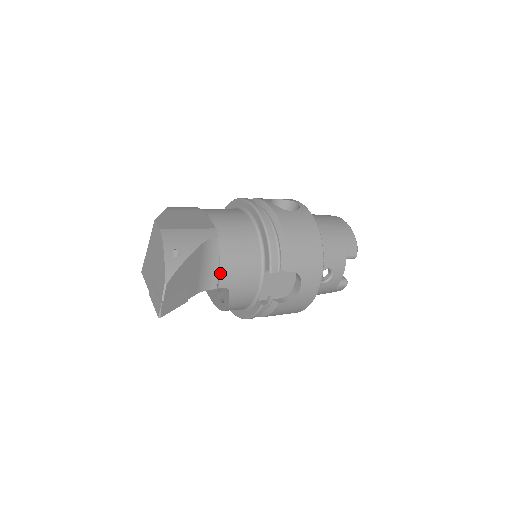
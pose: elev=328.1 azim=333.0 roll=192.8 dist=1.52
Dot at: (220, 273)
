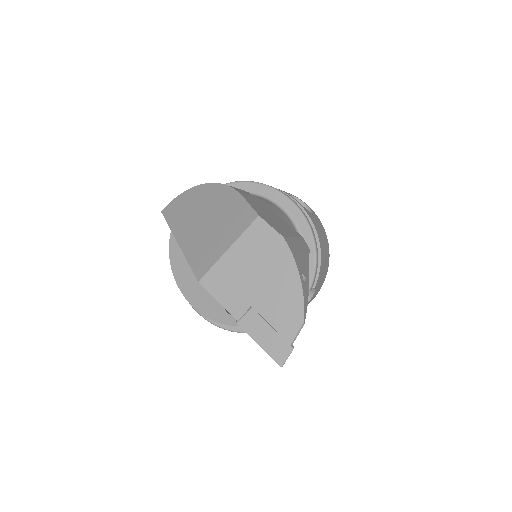
Dot at: occluded
